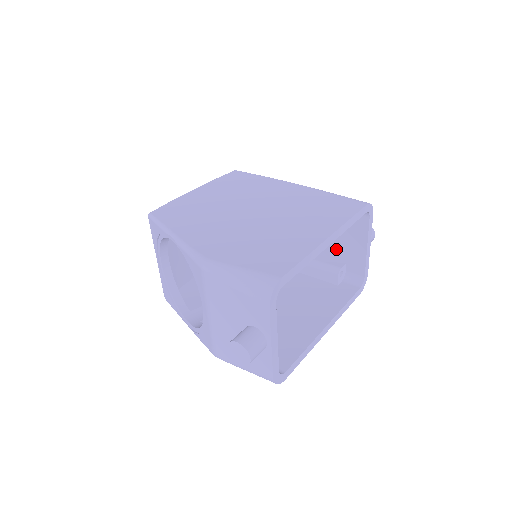
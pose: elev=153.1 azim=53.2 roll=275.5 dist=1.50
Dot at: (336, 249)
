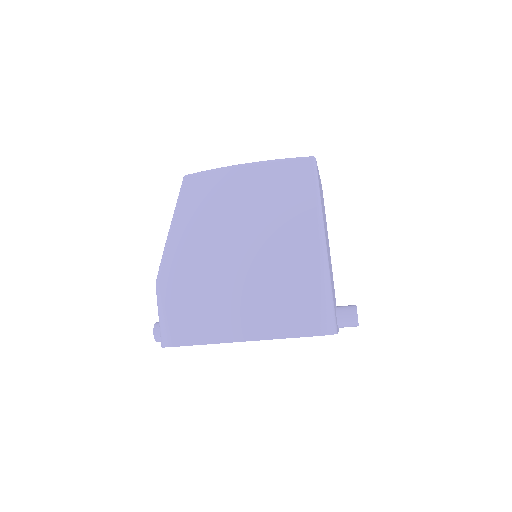
Dot at: occluded
